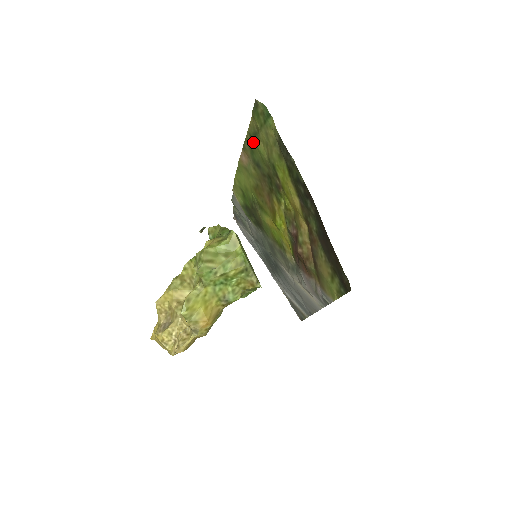
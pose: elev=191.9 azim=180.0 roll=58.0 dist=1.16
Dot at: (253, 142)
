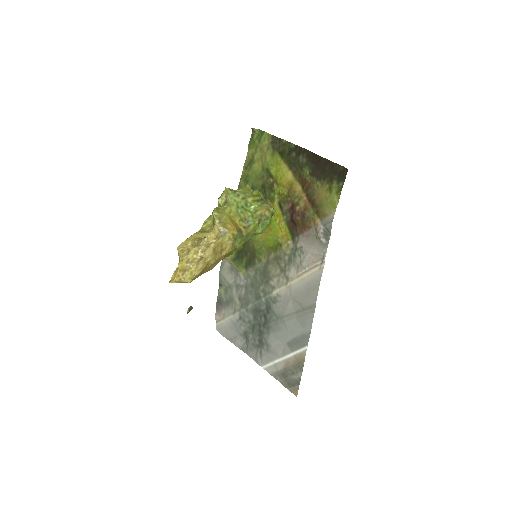
Dot at: (248, 171)
